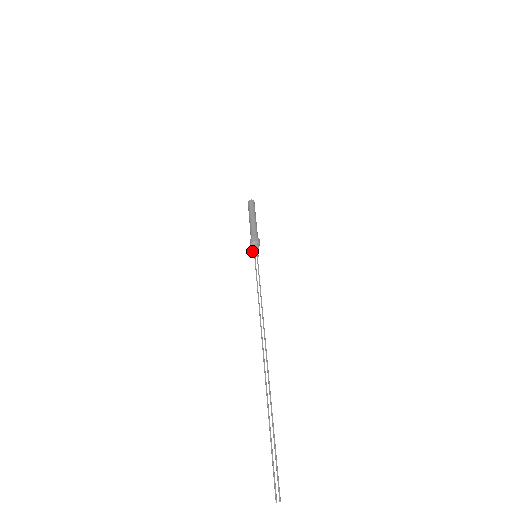
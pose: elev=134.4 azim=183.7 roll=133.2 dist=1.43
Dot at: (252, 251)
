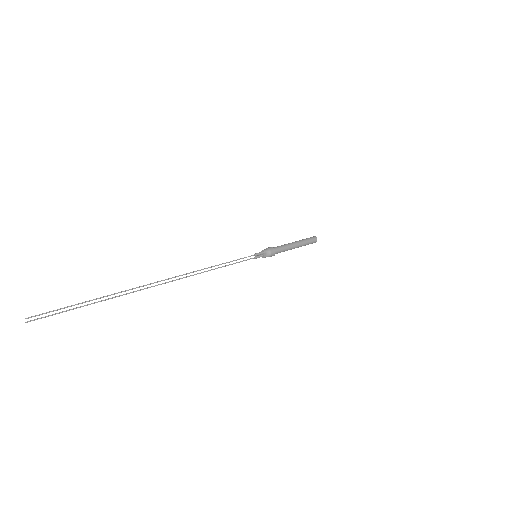
Dot at: (262, 257)
